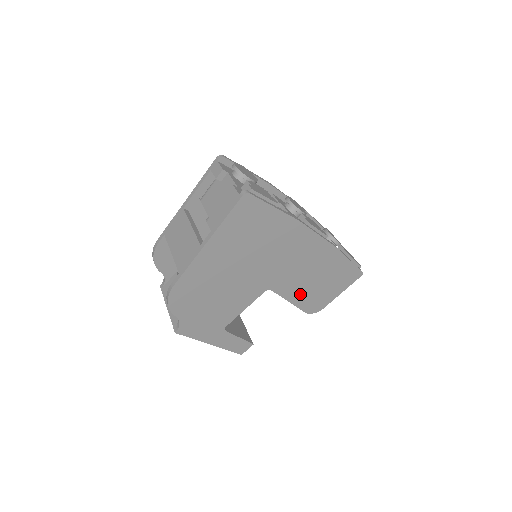
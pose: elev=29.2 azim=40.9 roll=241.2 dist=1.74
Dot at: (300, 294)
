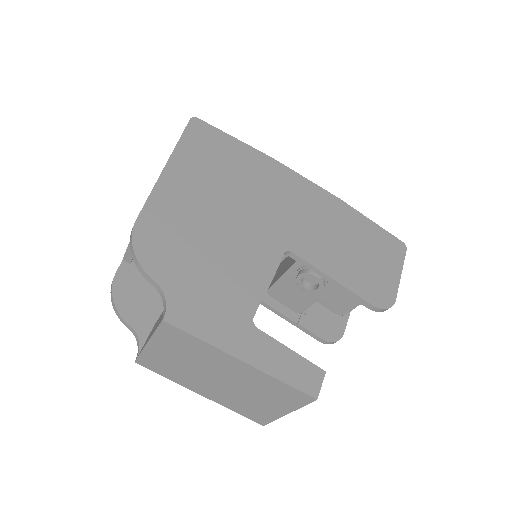
Dot at: (341, 267)
